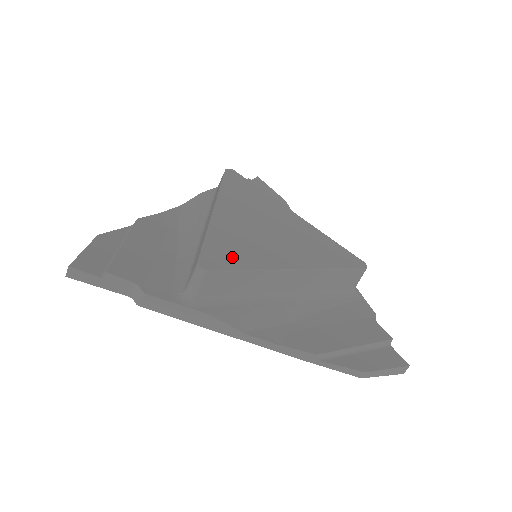
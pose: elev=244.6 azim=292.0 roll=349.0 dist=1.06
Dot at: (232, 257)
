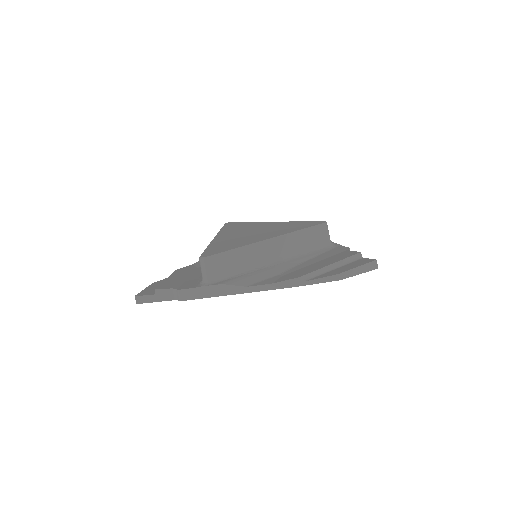
Dot at: (222, 249)
